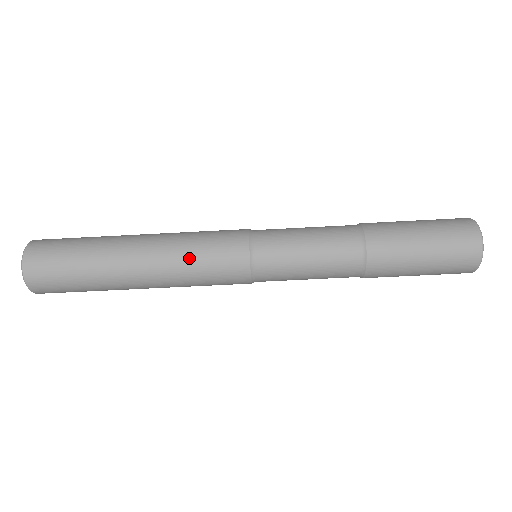
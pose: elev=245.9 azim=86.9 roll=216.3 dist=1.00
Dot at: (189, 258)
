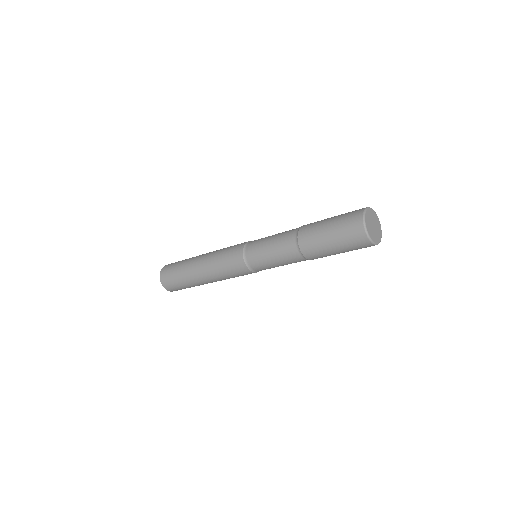
Dot at: (224, 275)
